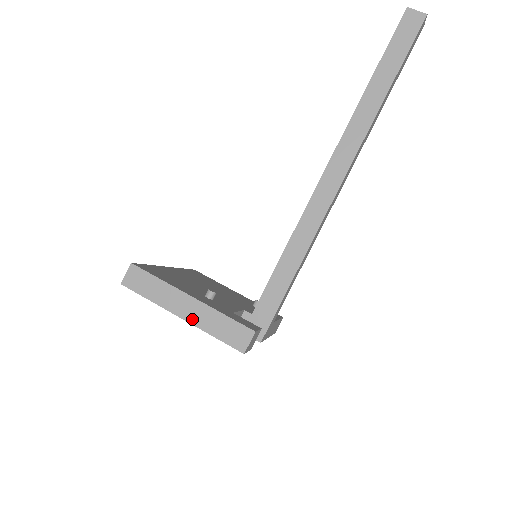
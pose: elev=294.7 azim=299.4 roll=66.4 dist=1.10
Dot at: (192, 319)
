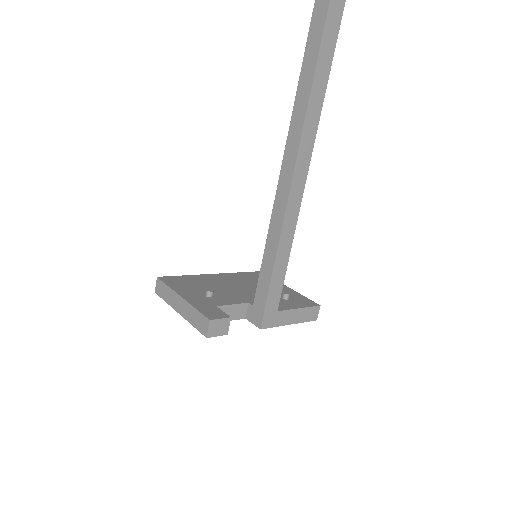
Dot at: (183, 313)
